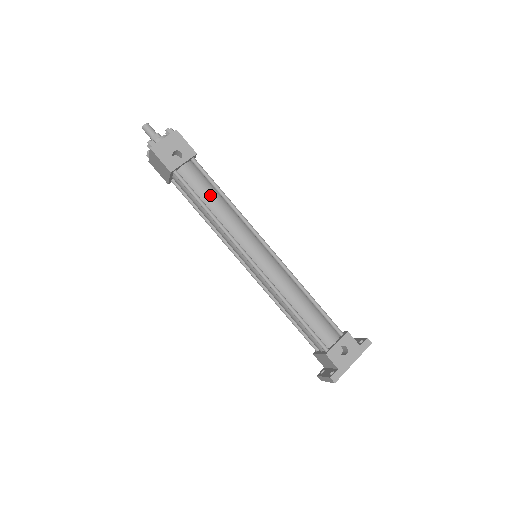
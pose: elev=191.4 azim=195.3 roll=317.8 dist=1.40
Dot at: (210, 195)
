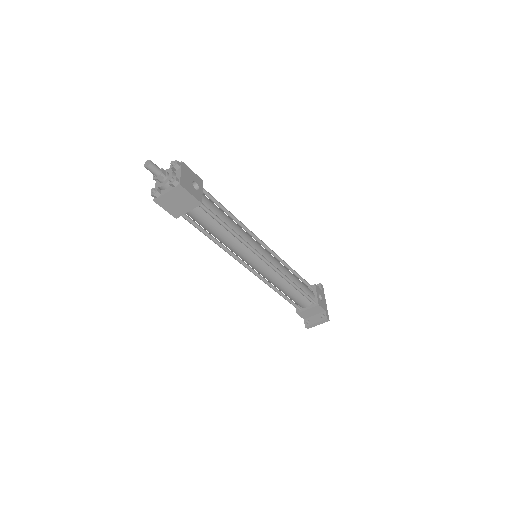
Dot at: (225, 215)
